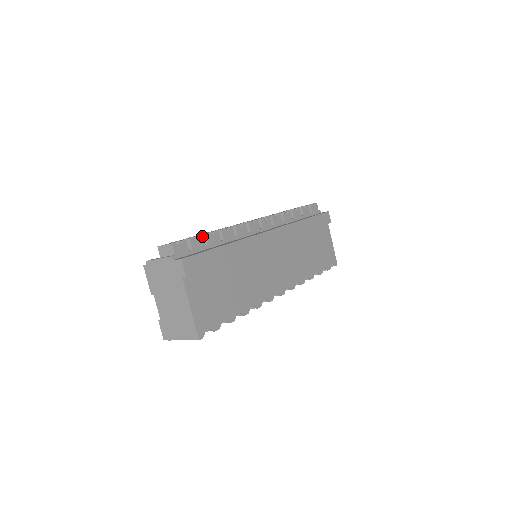
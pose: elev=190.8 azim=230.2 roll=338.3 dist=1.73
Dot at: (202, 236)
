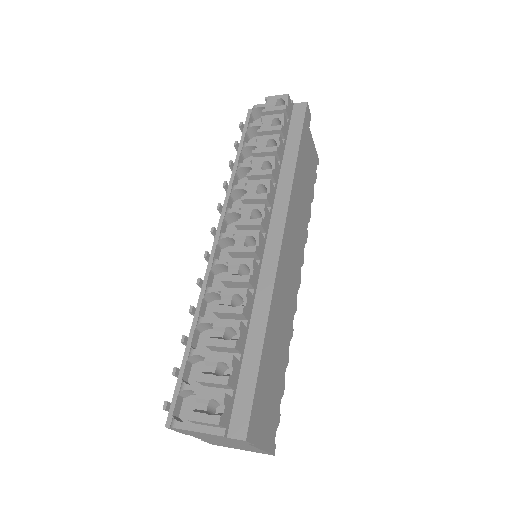
Dot at: (233, 358)
